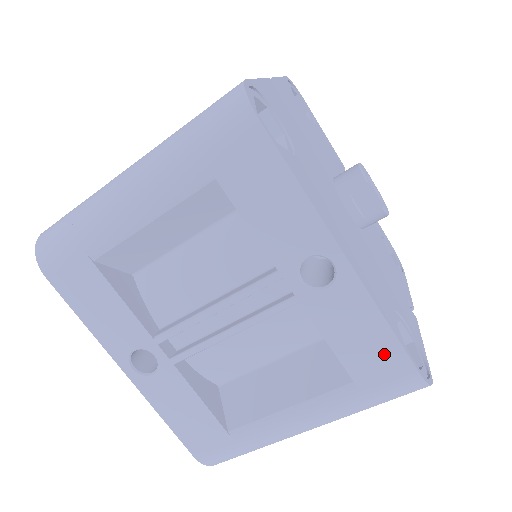
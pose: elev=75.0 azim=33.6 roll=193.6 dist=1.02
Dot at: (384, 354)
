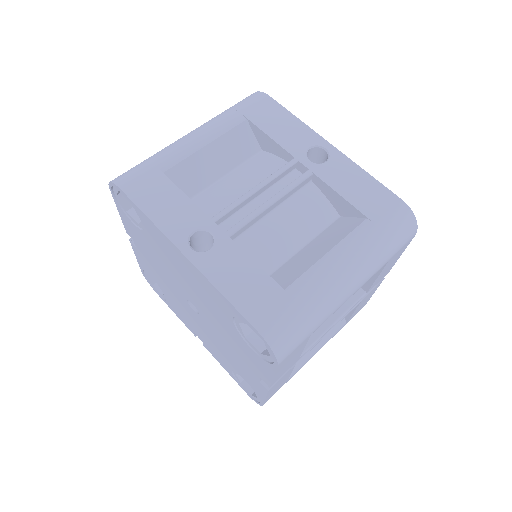
Dot at: (377, 194)
